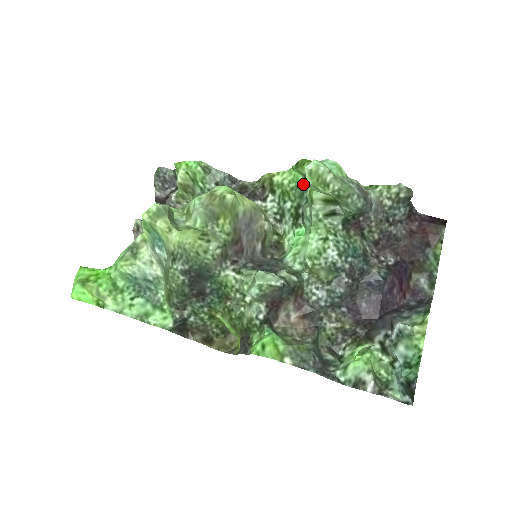
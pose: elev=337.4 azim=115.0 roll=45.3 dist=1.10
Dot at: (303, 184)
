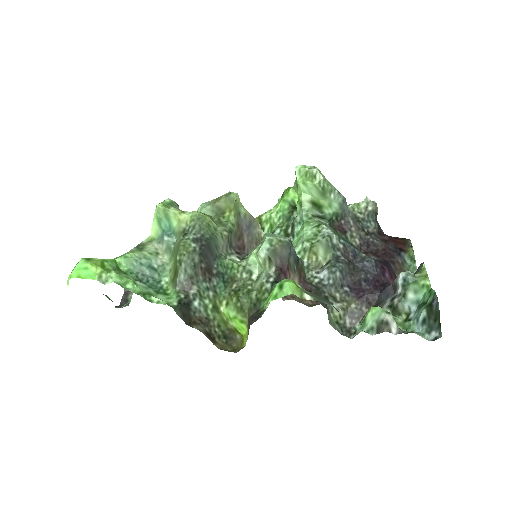
Dot at: (289, 212)
